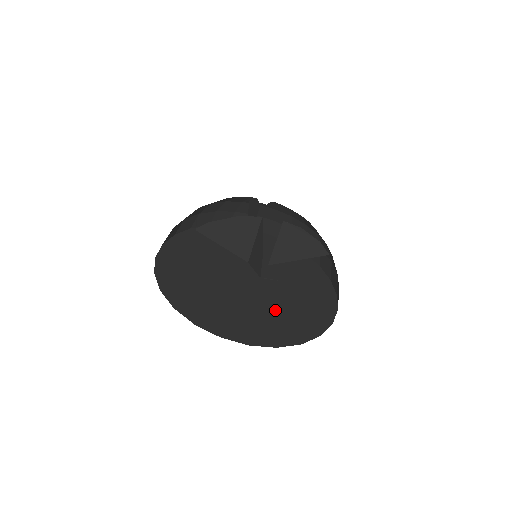
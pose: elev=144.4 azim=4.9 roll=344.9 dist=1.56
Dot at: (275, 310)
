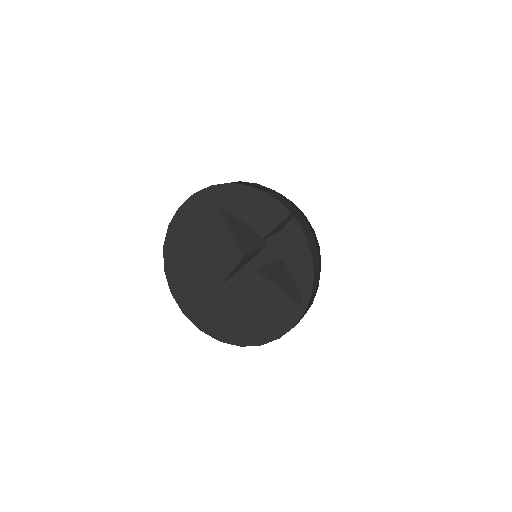
Dot at: (232, 302)
